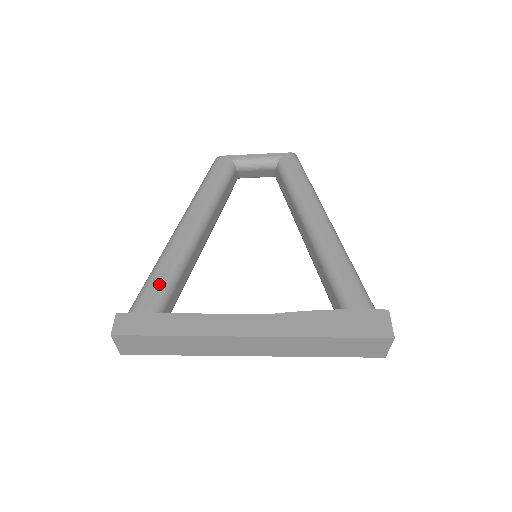
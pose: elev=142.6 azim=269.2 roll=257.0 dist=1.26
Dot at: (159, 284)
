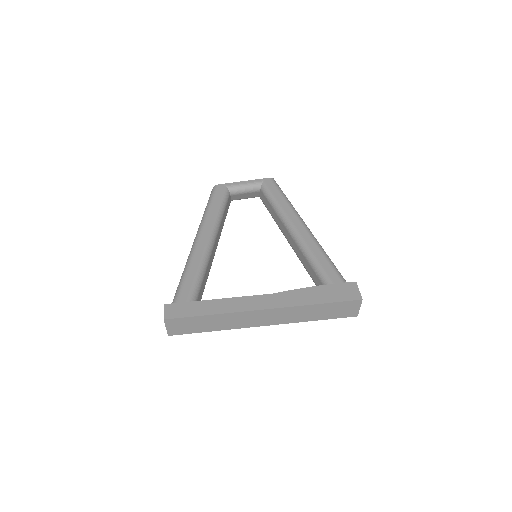
Dot at: (191, 281)
